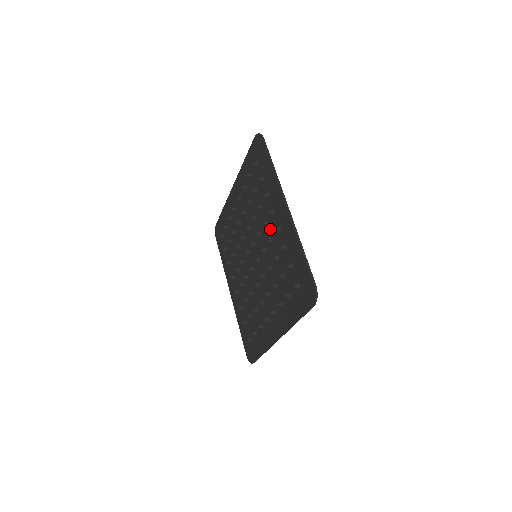
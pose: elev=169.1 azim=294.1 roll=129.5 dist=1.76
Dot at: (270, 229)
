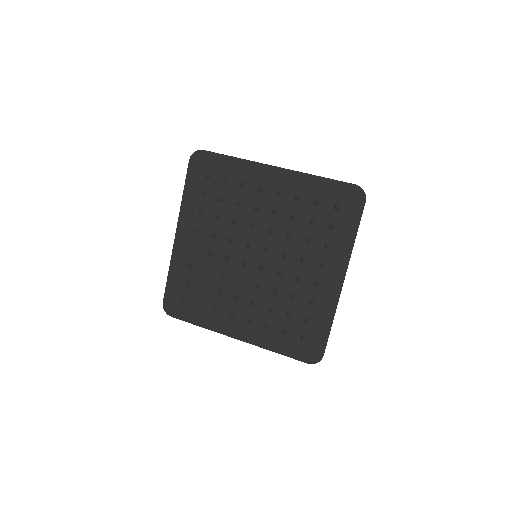
Dot at: (266, 206)
